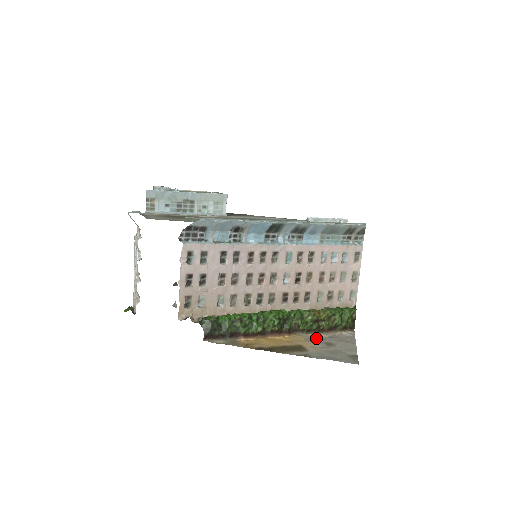
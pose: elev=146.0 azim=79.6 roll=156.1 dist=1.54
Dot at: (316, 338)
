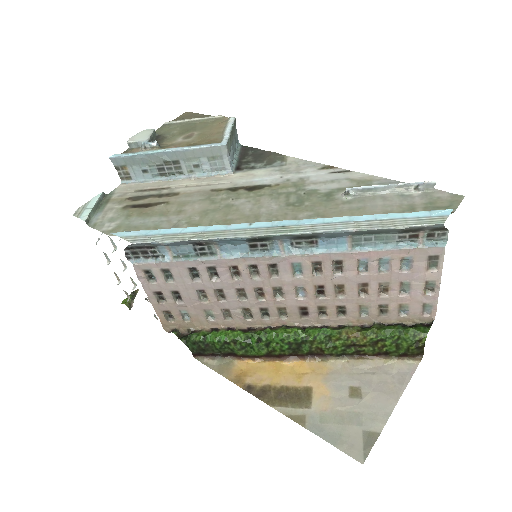
Dot at: (344, 373)
